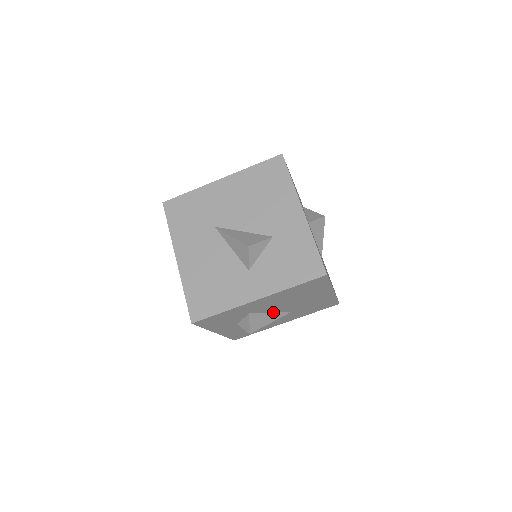
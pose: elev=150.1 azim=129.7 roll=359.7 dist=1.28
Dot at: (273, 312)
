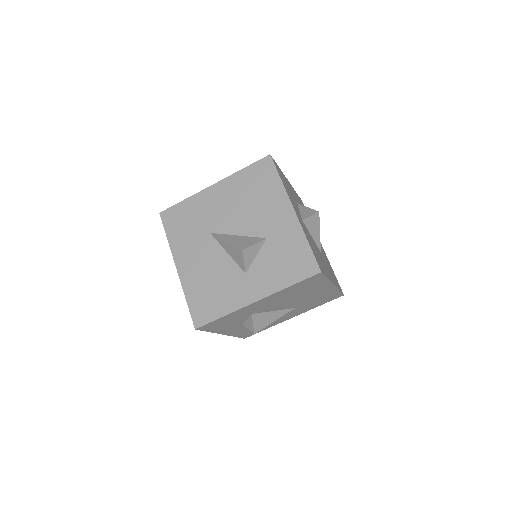
Dot at: (276, 310)
